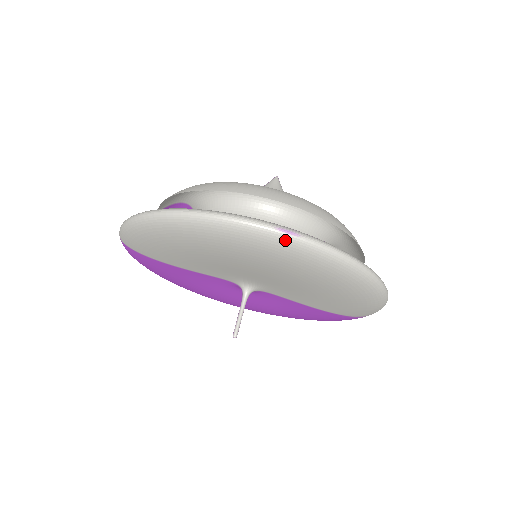
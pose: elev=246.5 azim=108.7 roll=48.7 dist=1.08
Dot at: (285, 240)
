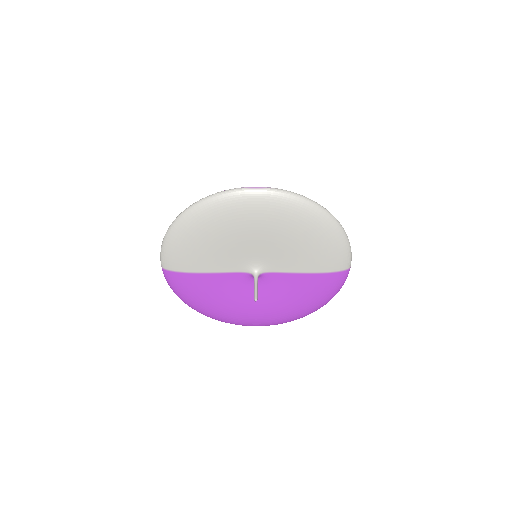
Dot at: (256, 192)
